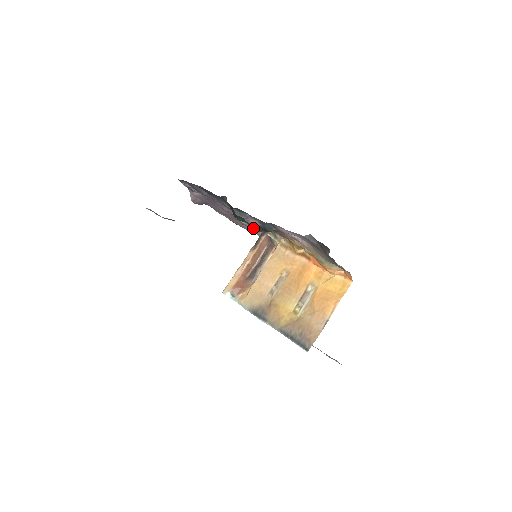
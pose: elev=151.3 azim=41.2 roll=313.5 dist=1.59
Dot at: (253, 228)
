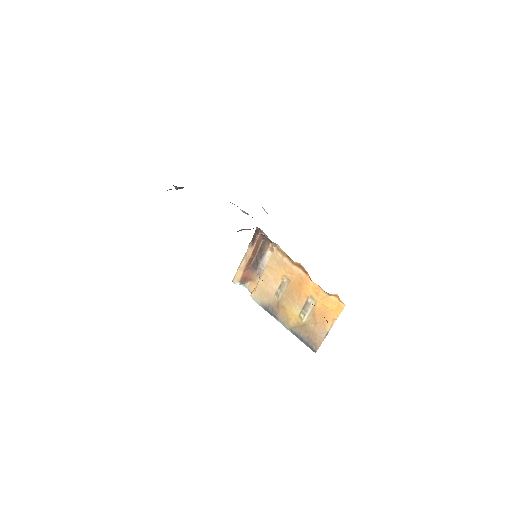
Dot at: occluded
